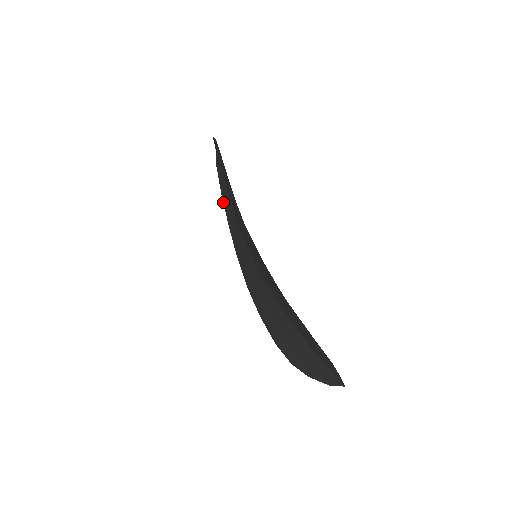
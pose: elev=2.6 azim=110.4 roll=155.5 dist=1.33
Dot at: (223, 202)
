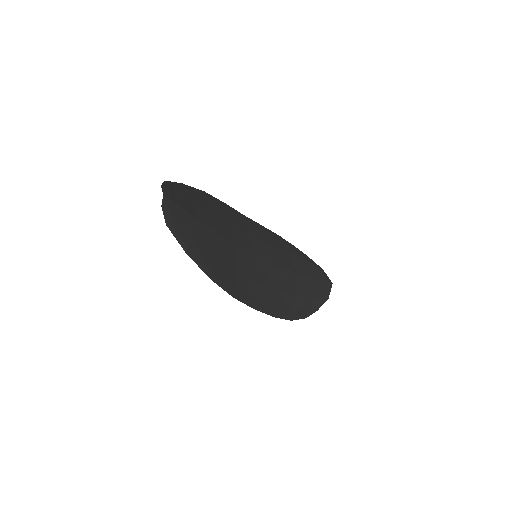
Dot at: (190, 189)
